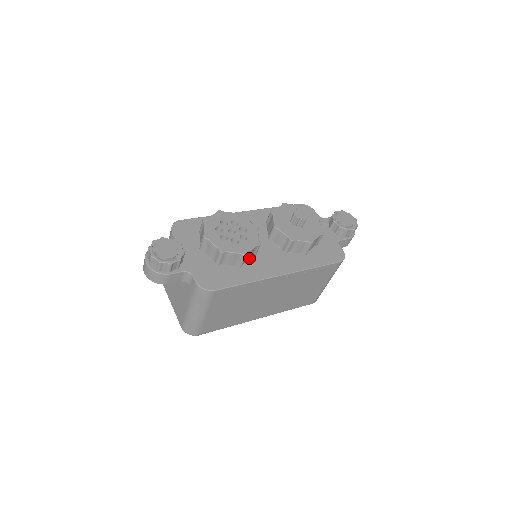
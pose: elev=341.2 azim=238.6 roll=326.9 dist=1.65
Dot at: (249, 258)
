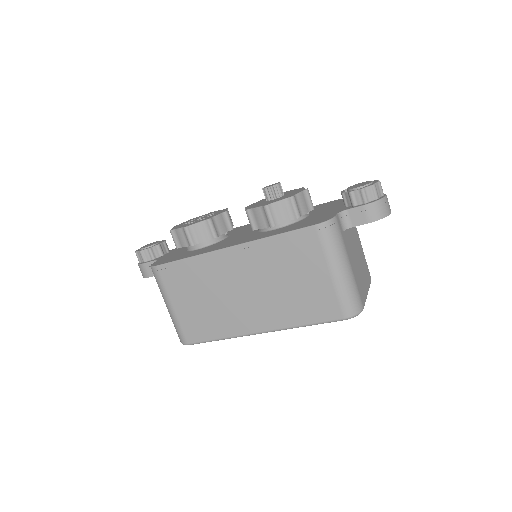
Dot at: (205, 238)
